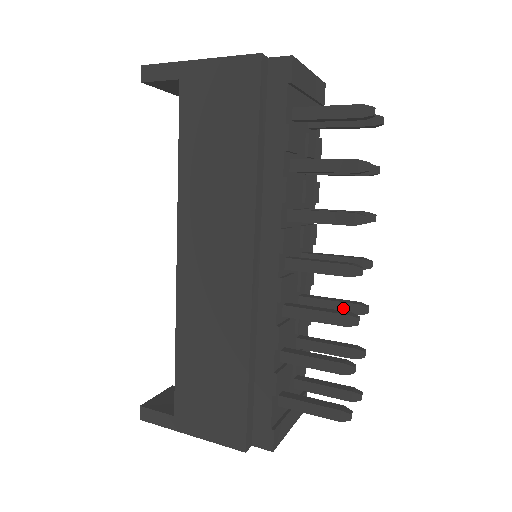
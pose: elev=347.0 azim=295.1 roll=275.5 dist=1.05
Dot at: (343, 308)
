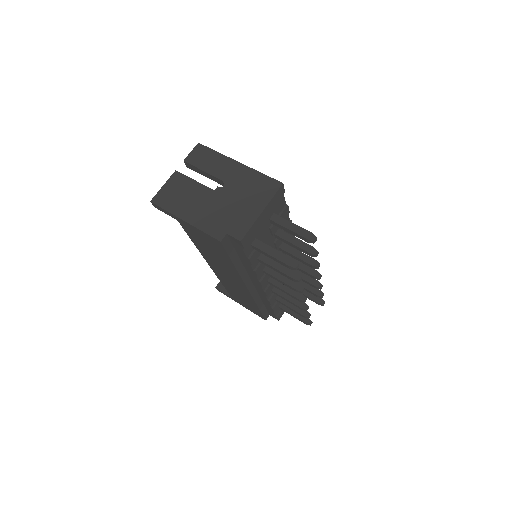
Dot at: (308, 283)
